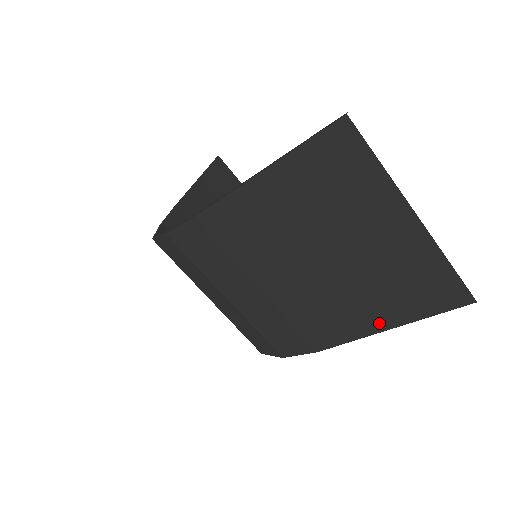
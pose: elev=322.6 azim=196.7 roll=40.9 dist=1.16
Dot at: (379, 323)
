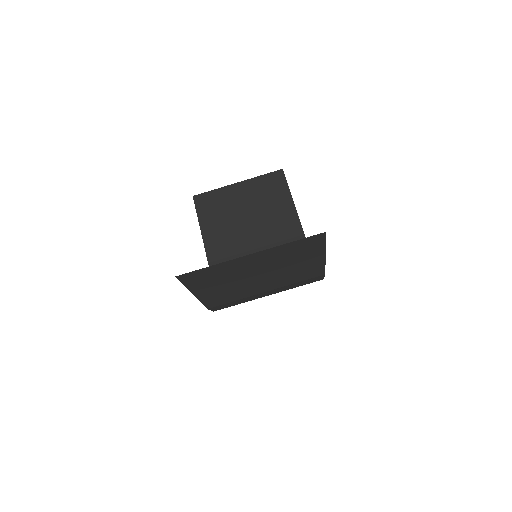
Dot at: (318, 259)
